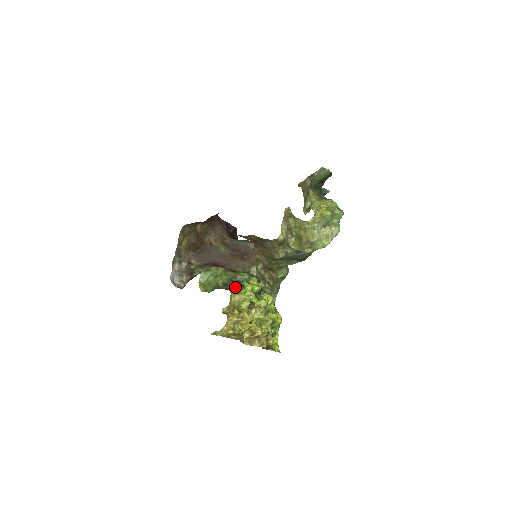
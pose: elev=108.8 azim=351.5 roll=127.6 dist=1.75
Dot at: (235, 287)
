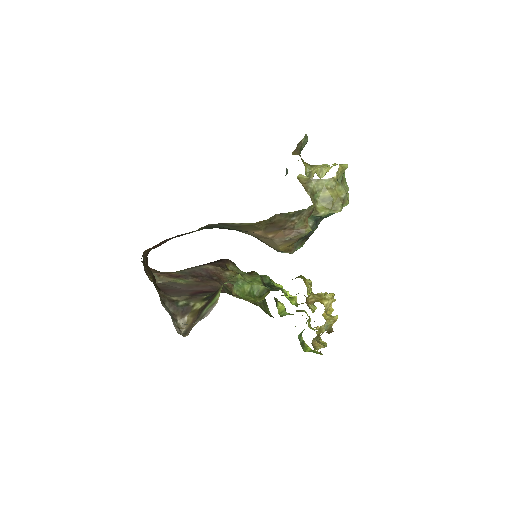
Dot at: (272, 289)
